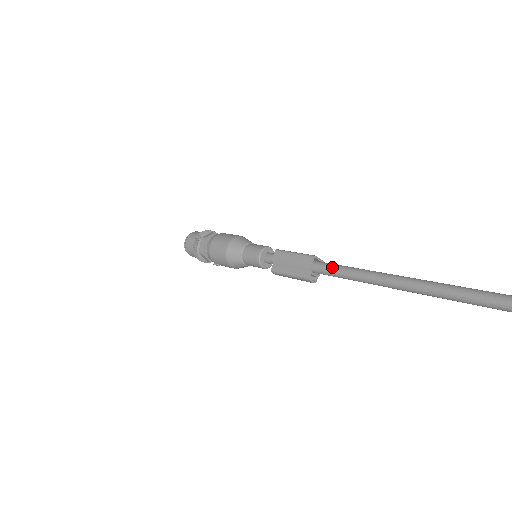
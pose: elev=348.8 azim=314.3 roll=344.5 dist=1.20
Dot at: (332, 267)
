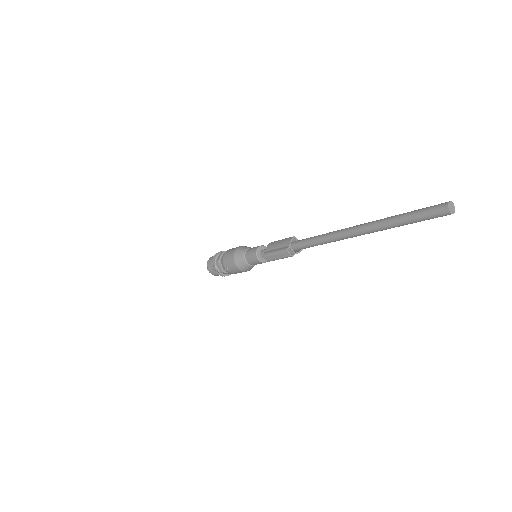
Dot at: (305, 239)
